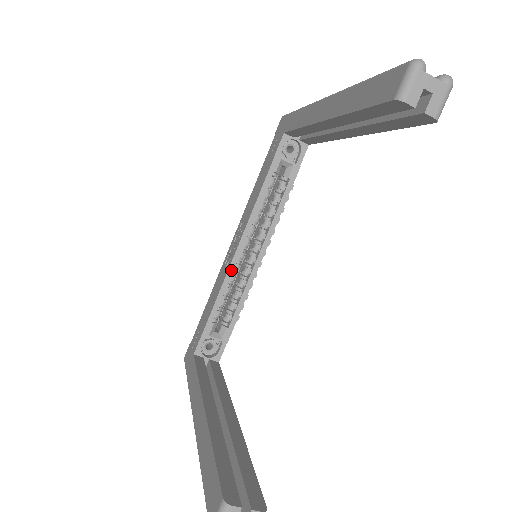
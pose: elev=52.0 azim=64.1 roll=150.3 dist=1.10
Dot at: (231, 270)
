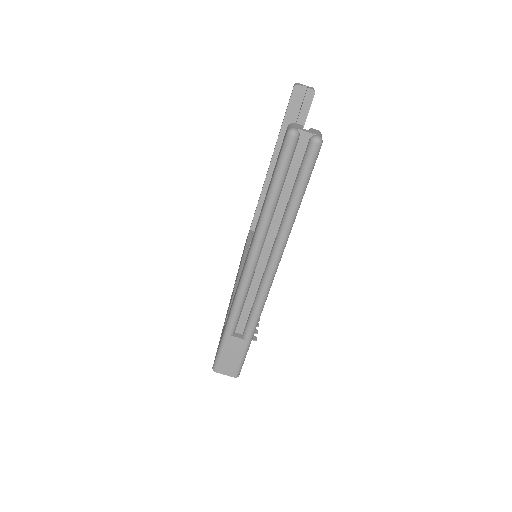
Dot at: occluded
